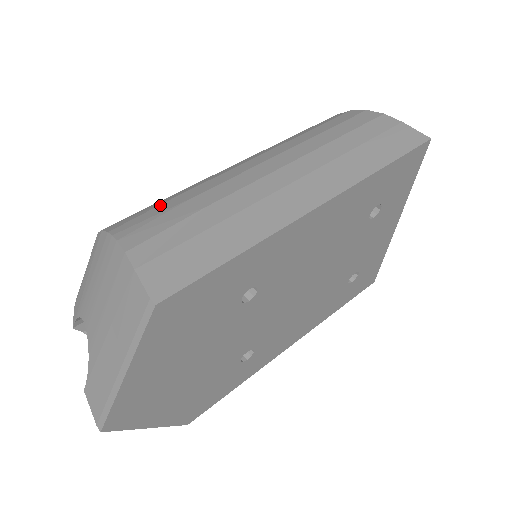
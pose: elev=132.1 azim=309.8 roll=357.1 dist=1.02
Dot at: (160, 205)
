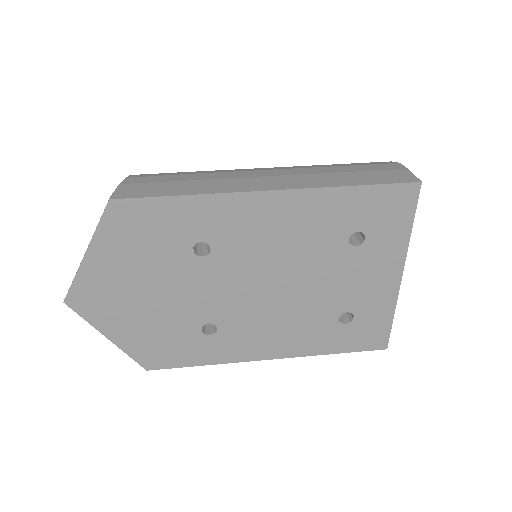
Dot at: occluded
